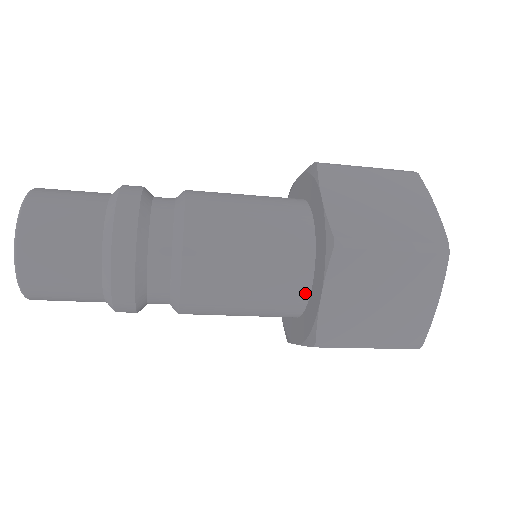
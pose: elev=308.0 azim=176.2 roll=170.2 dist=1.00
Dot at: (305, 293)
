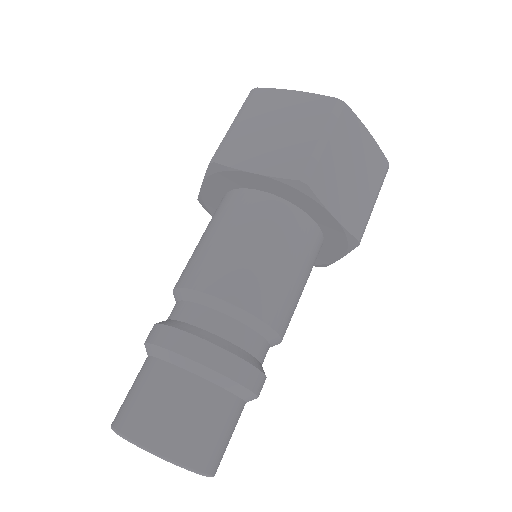
Dot at: (316, 229)
